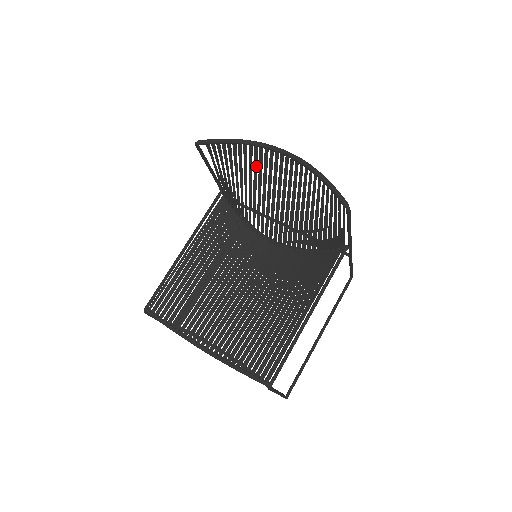
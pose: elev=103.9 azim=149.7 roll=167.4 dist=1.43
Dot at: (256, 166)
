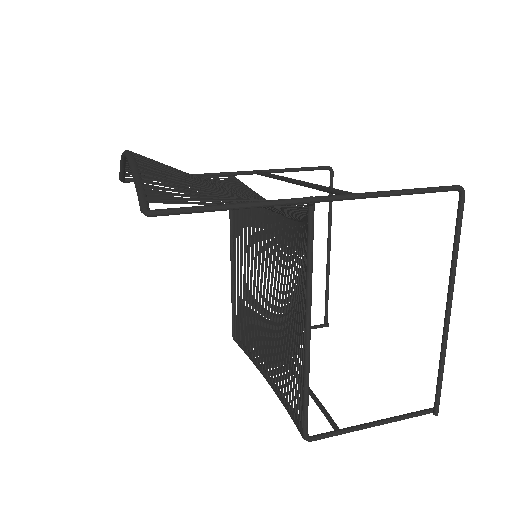
Dot at: occluded
